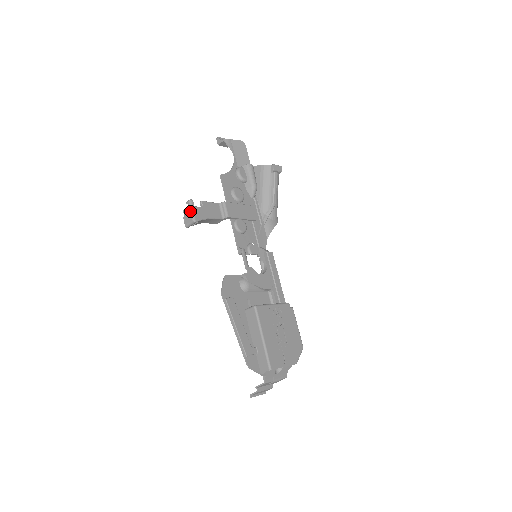
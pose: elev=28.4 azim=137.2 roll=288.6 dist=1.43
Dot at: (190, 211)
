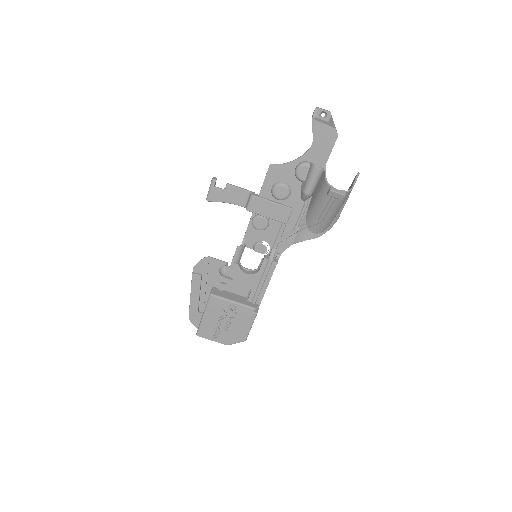
Dot at: (209, 189)
